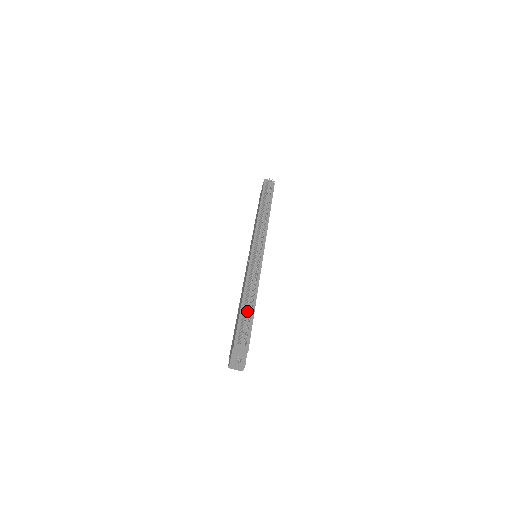
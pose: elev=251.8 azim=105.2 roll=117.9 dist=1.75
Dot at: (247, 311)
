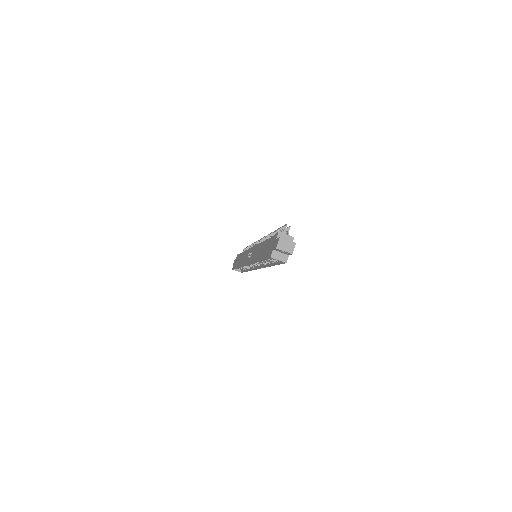
Dot at: occluded
